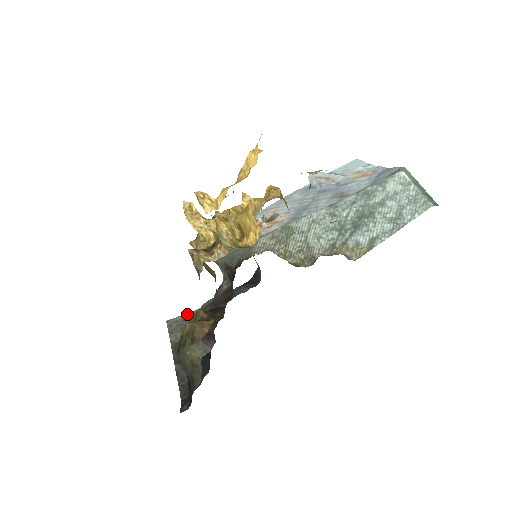
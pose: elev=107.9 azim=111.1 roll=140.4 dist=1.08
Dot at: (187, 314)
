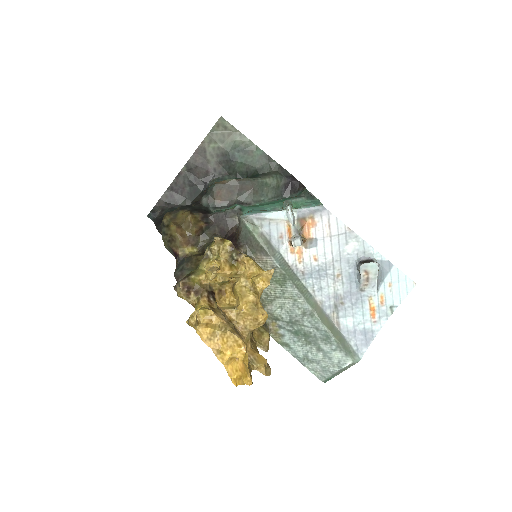
Dot at: (238, 131)
